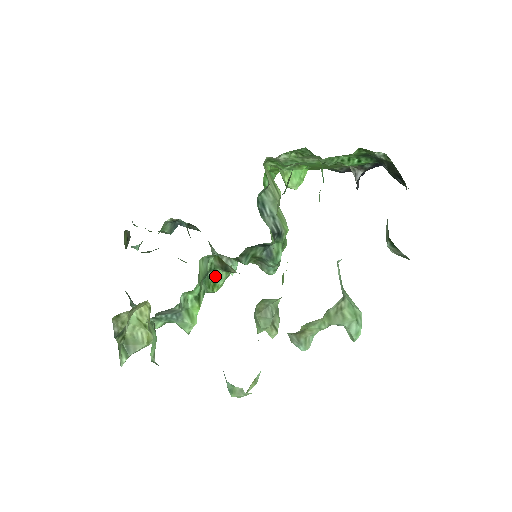
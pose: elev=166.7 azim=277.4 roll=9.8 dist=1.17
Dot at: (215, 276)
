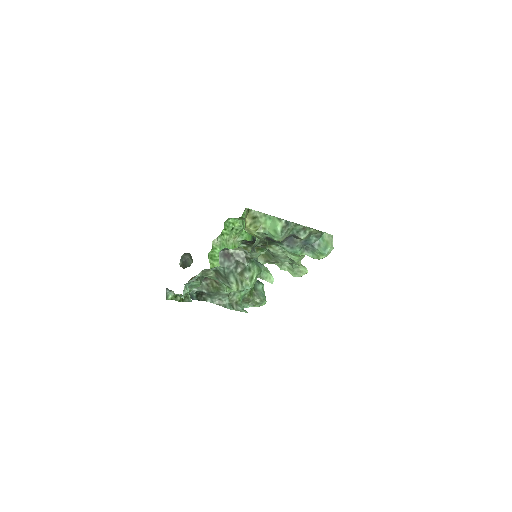
Dot at: occluded
